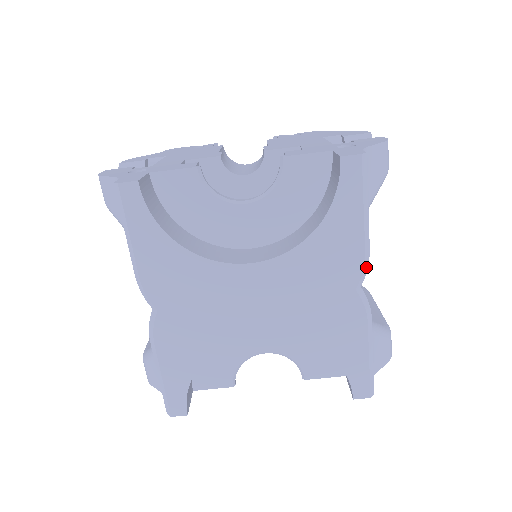
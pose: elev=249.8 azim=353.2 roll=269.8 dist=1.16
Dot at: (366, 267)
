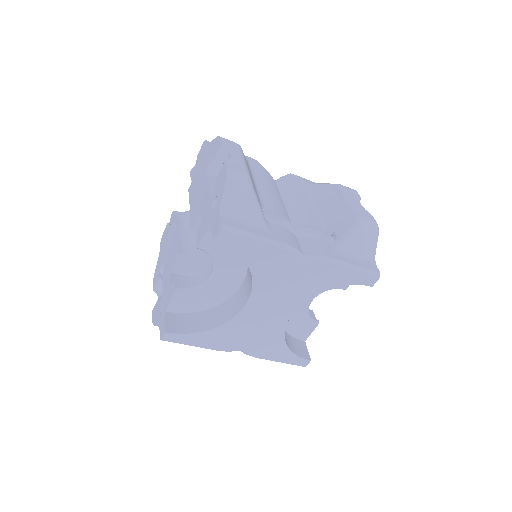
Dot at: (293, 249)
